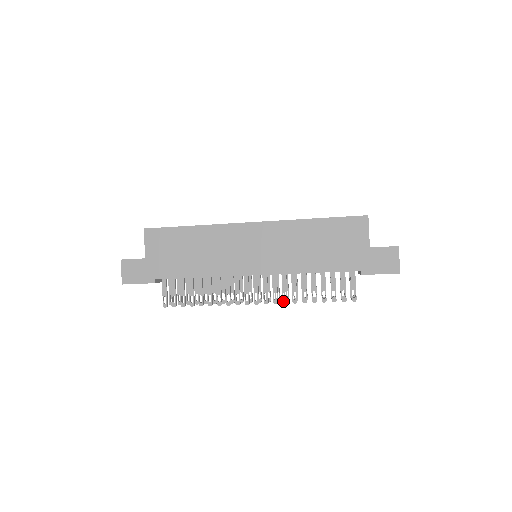
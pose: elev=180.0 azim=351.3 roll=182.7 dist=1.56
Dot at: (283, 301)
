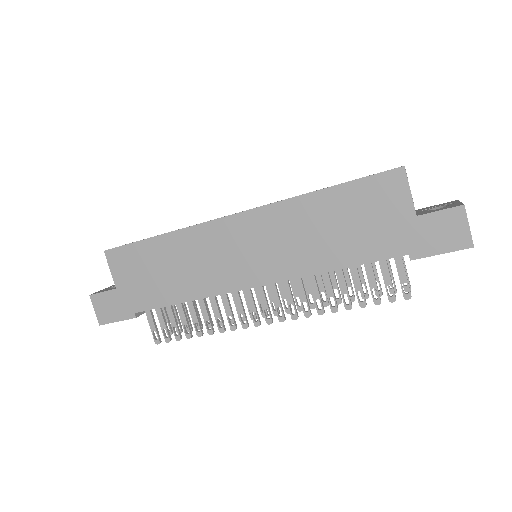
Dot at: (304, 314)
